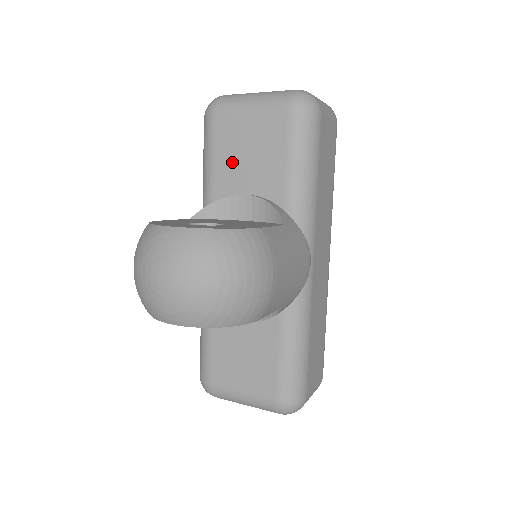
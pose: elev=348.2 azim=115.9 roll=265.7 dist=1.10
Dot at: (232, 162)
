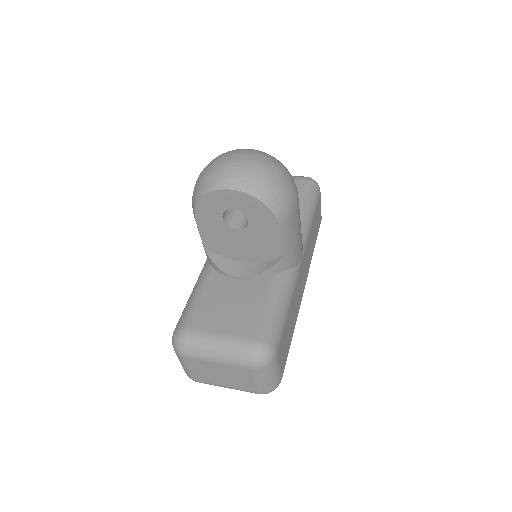
Dot at: occluded
